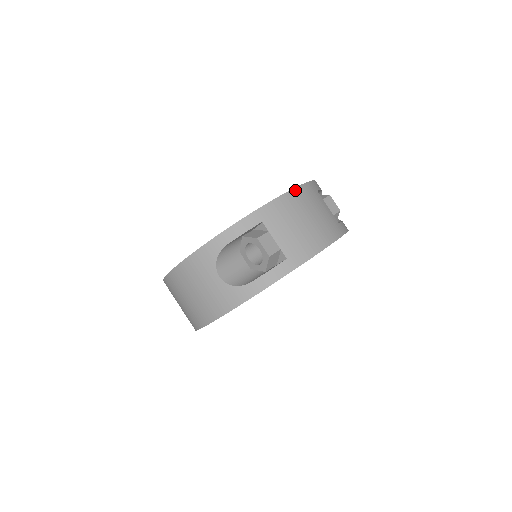
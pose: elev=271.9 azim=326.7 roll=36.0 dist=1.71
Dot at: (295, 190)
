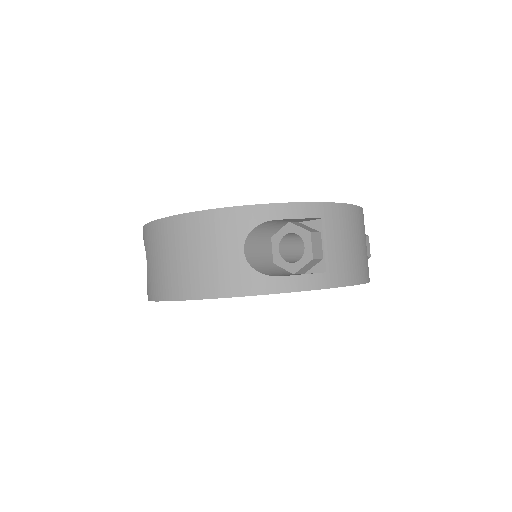
Dot at: (357, 208)
